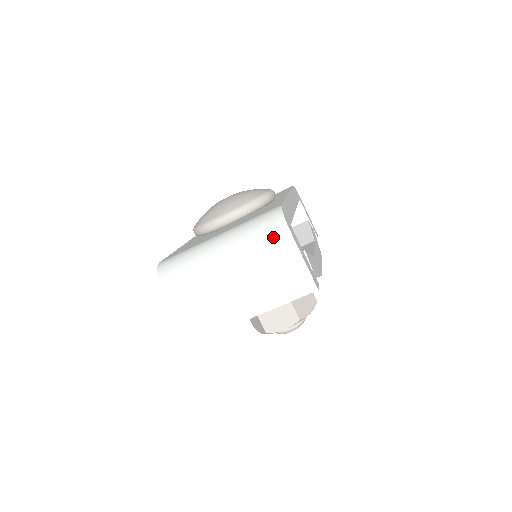
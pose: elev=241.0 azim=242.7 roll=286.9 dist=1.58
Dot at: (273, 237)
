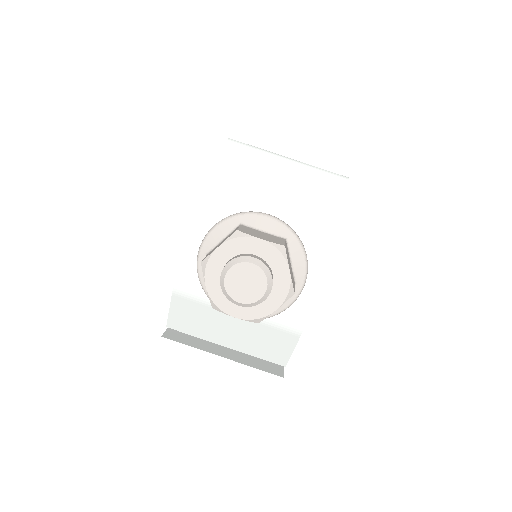
Dot at: occluded
